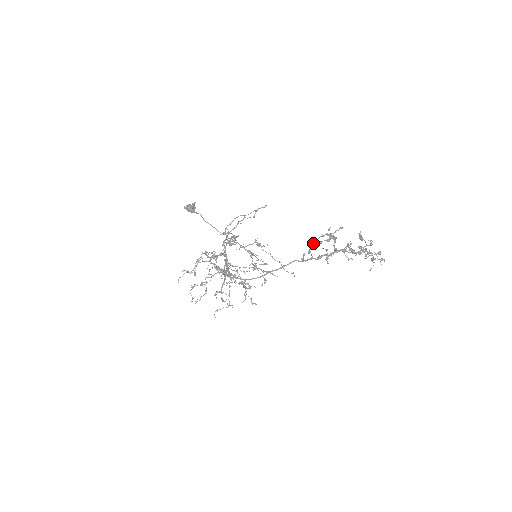
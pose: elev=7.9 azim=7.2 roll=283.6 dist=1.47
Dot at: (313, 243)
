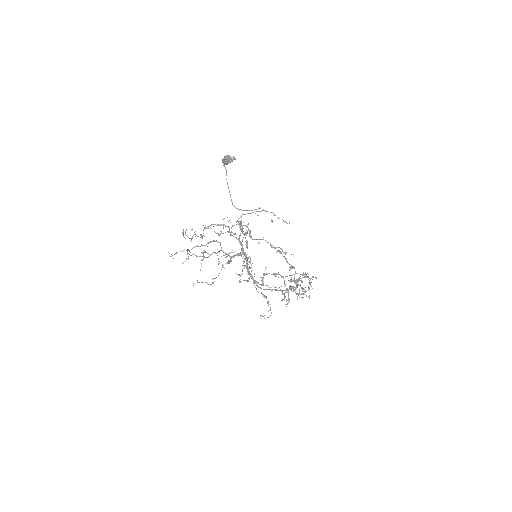
Dot at: occluded
